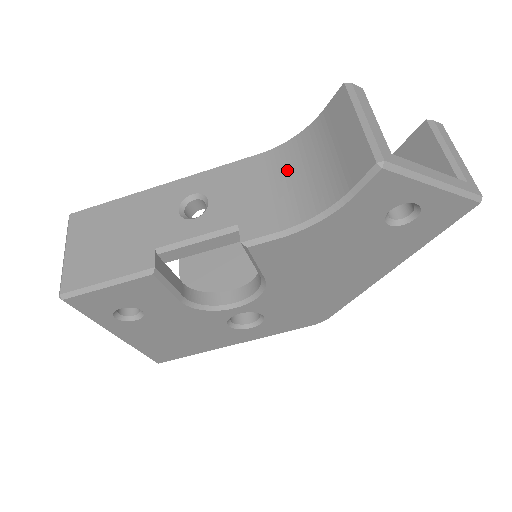
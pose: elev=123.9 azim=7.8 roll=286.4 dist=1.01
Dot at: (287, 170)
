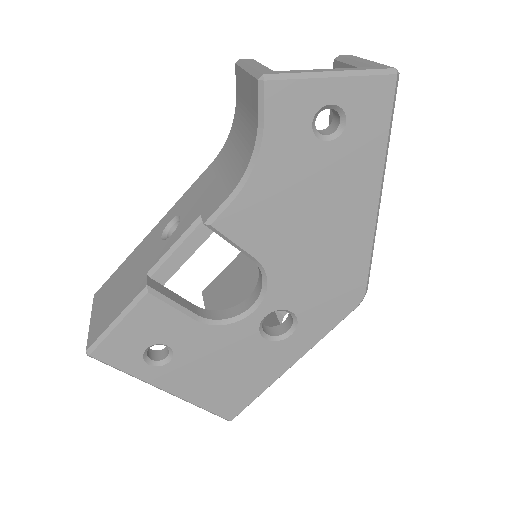
Dot at: (229, 156)
